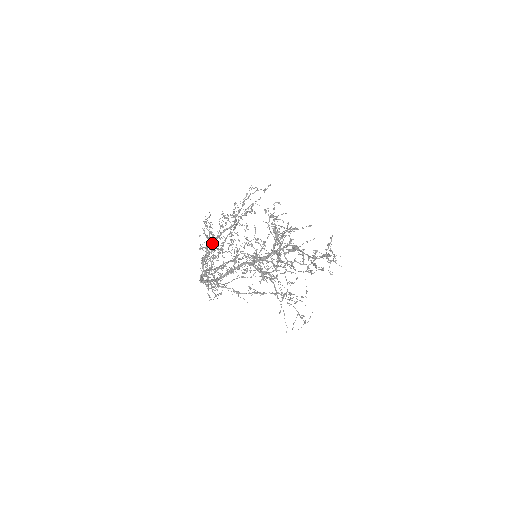
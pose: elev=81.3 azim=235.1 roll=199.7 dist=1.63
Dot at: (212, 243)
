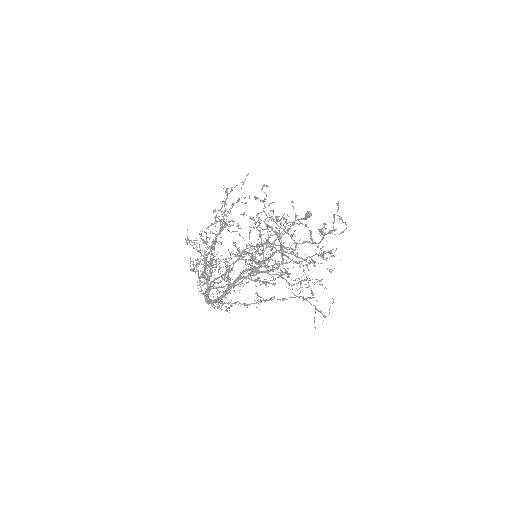
Dot at: (201, 264)
